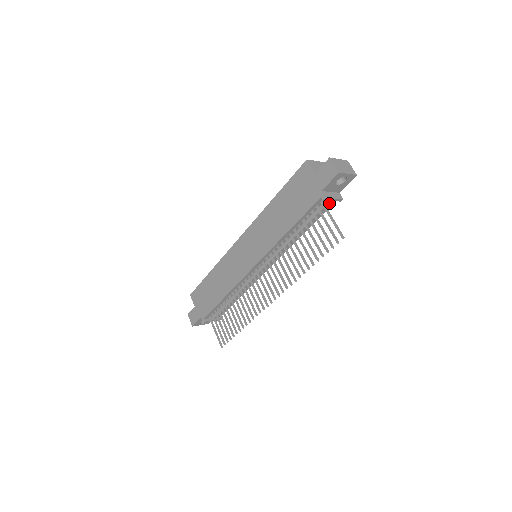
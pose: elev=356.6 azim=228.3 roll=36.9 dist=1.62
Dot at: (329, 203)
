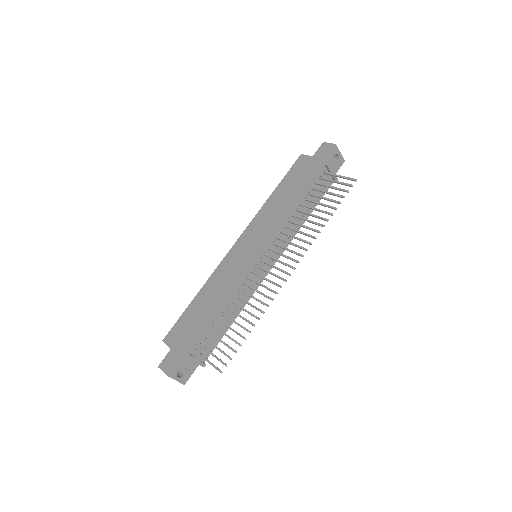
Dot at: (329, 176)
